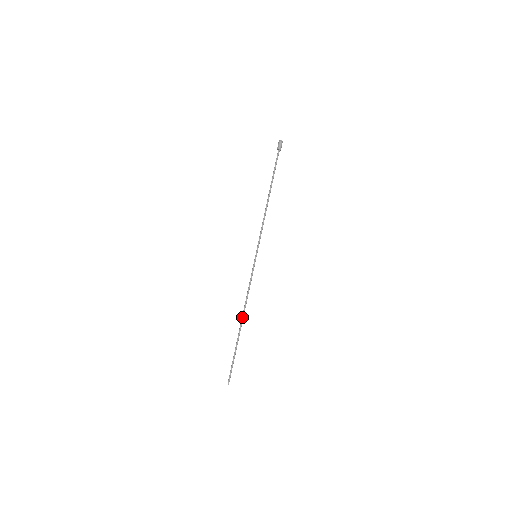
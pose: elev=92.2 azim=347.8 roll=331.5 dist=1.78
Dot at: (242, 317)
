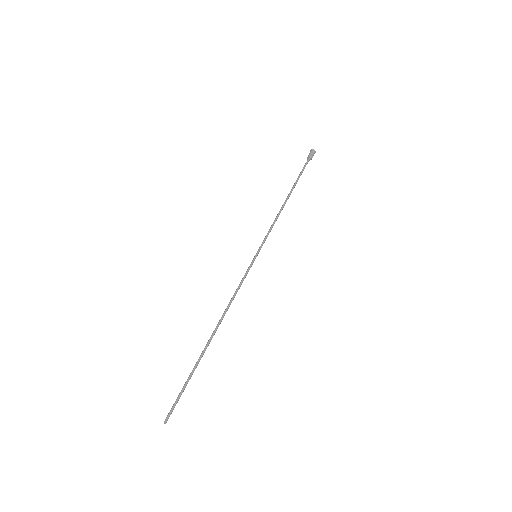
Dot at: (216, 326)
